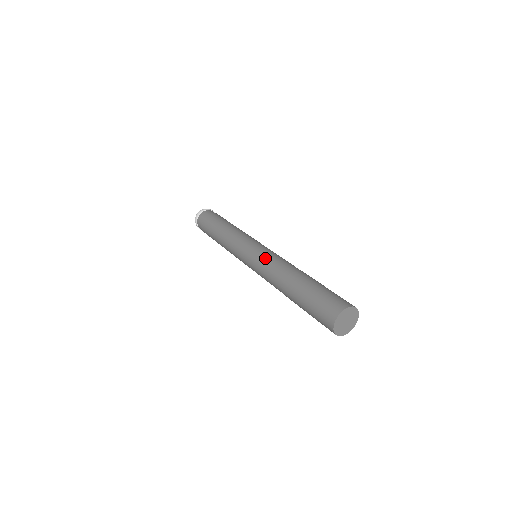
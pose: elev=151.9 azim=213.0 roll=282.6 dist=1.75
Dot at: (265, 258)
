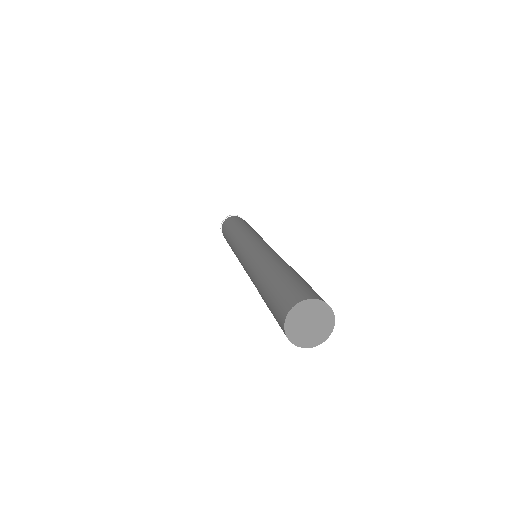
Dot at: (270, 248)
